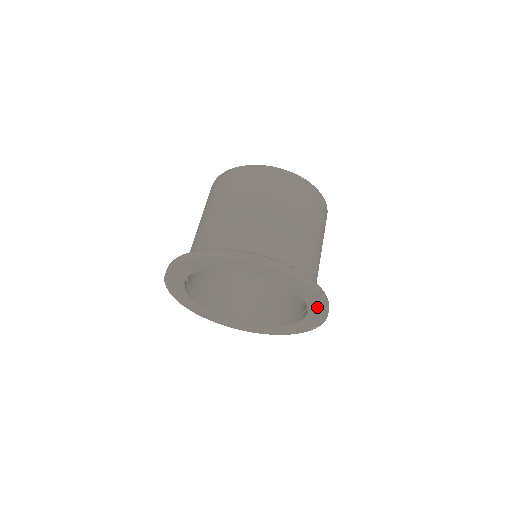
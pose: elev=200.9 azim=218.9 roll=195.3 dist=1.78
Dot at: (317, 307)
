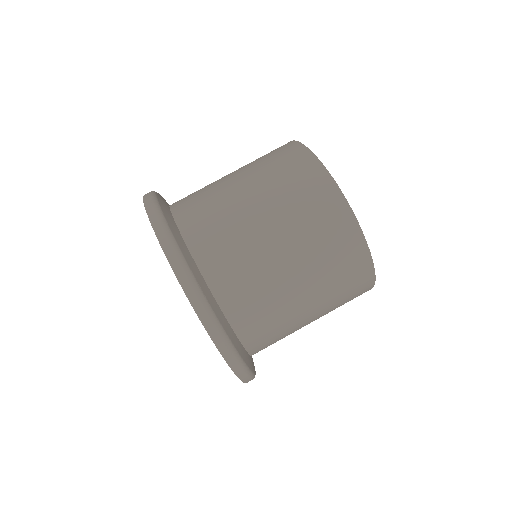
Dot at: occluded
